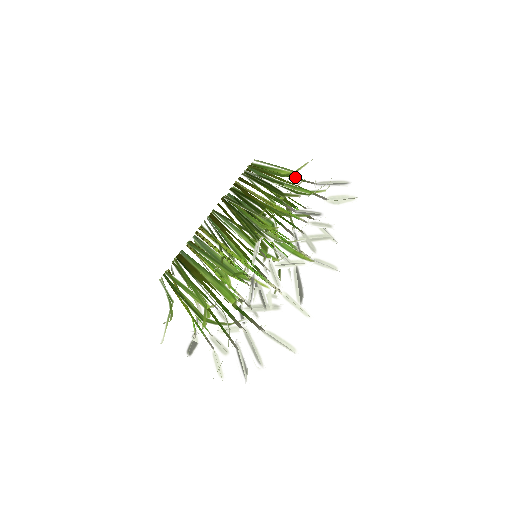
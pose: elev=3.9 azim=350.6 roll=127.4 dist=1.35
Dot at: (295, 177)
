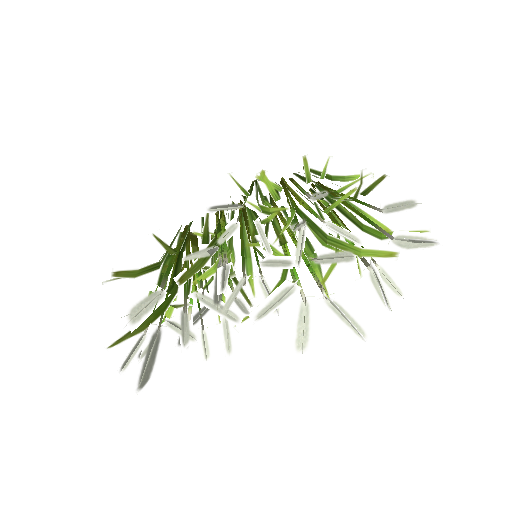
Dot at: occluded
